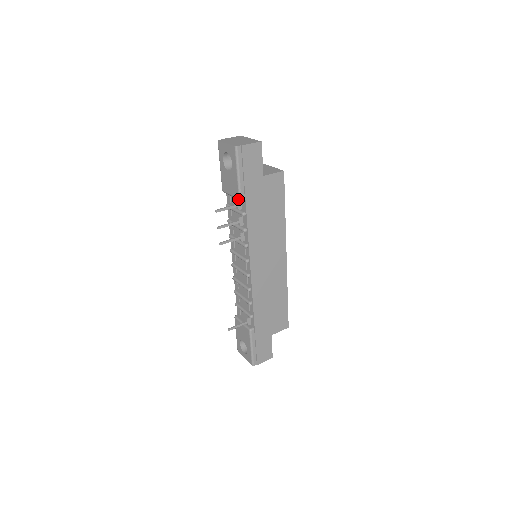
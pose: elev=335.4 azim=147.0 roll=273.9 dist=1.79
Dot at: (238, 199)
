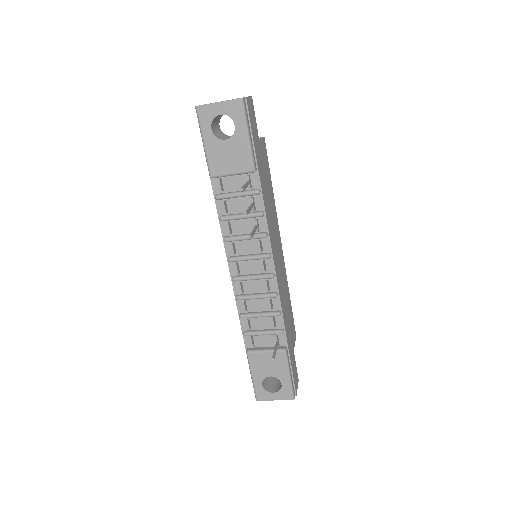
Dot at: (241, 177)
